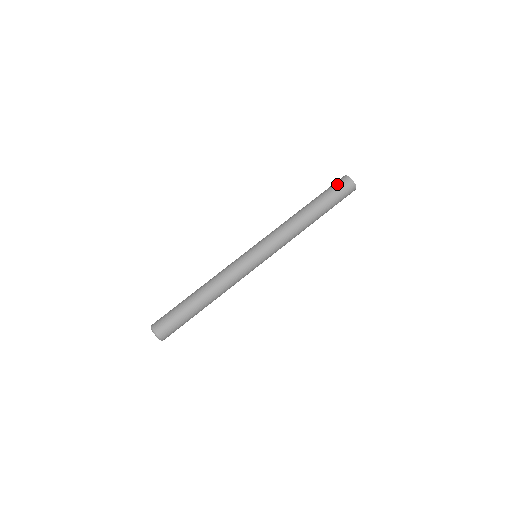
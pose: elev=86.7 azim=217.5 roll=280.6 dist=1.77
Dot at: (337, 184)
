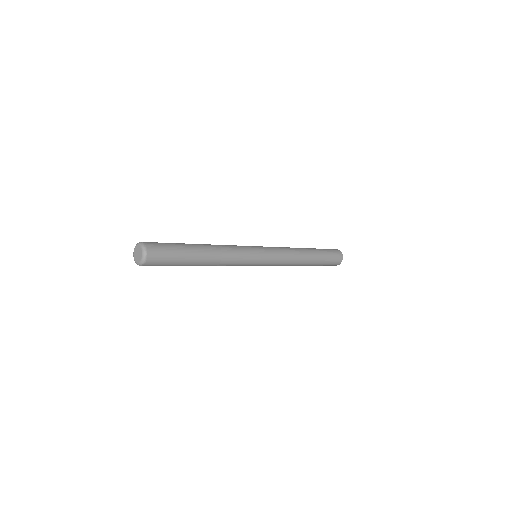
Dot at: occluded
